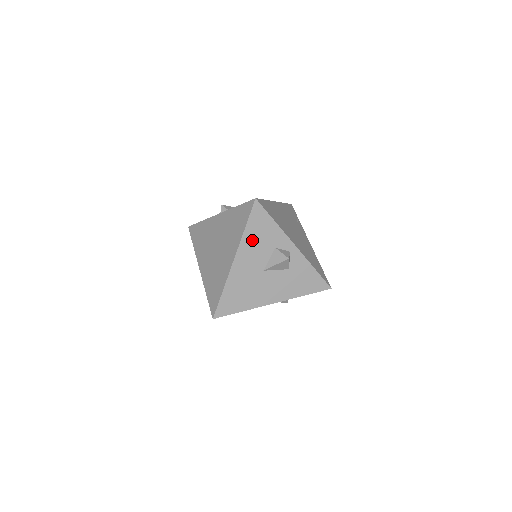
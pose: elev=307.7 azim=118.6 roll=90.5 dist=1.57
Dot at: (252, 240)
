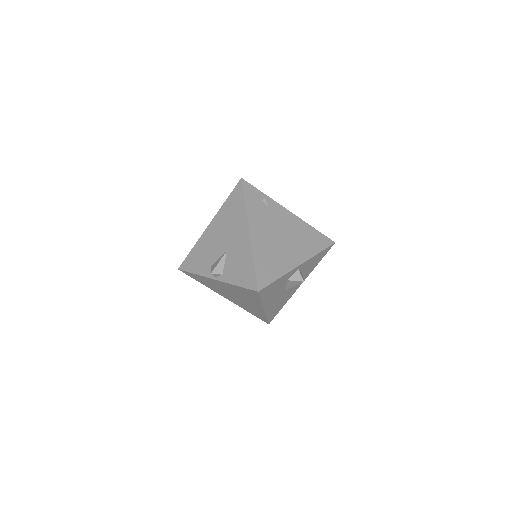
Dot at: (269, 296)
